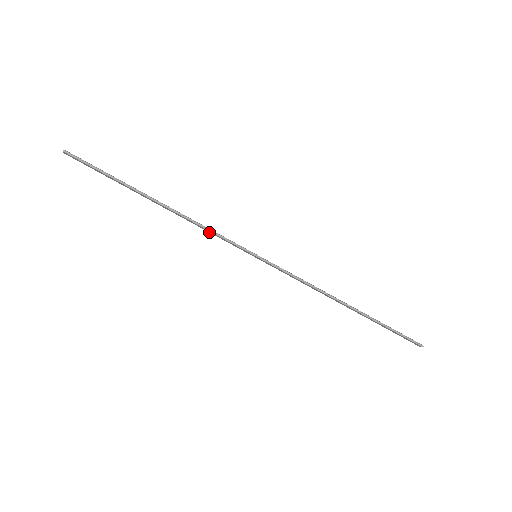
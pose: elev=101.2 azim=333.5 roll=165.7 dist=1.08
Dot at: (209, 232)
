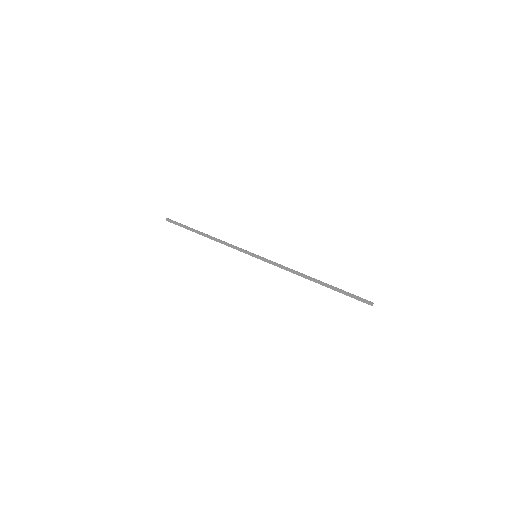
Dot at: (231, 247)
